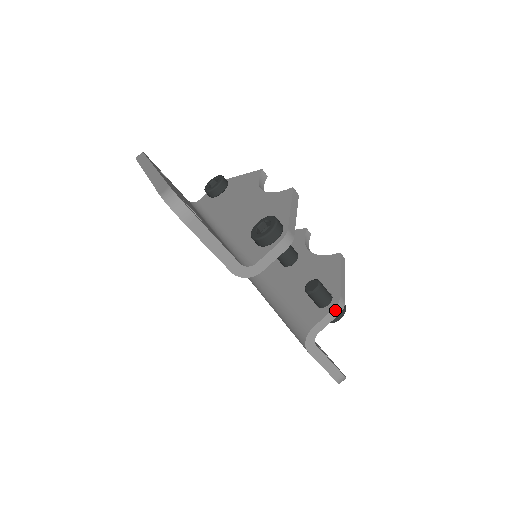
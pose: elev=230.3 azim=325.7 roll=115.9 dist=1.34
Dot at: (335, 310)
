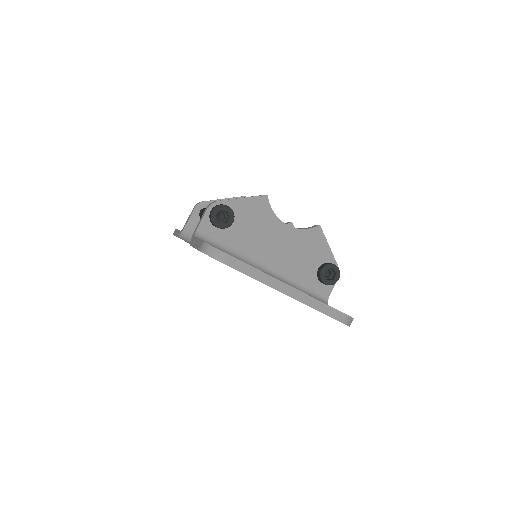
Dot at: occluded
